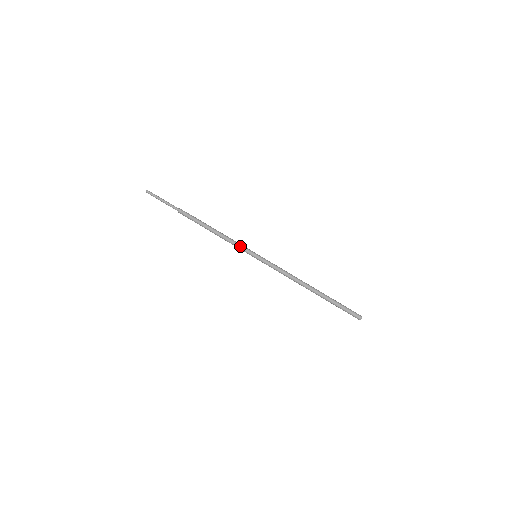
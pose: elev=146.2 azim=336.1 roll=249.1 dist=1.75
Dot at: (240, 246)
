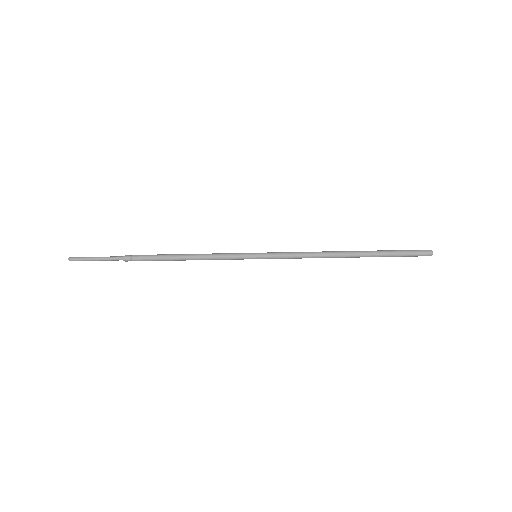
Dot at: (229, 255)
